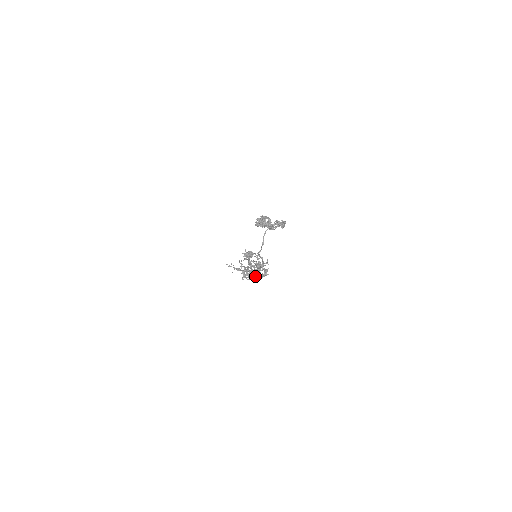
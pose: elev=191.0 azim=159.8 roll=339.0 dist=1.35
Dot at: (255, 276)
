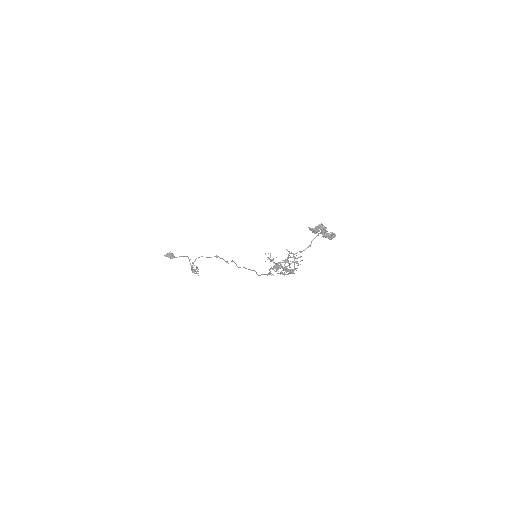
Dot at: (290, 270)
